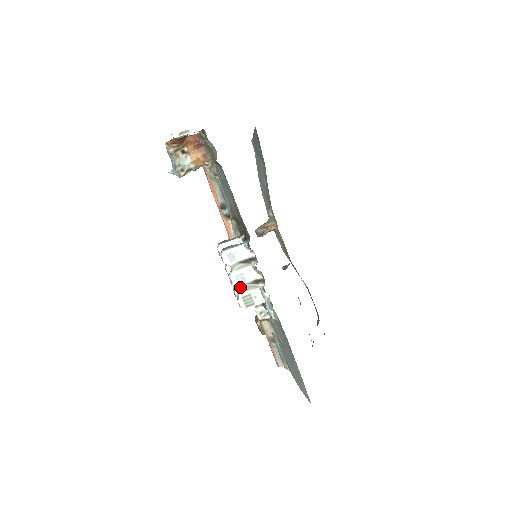
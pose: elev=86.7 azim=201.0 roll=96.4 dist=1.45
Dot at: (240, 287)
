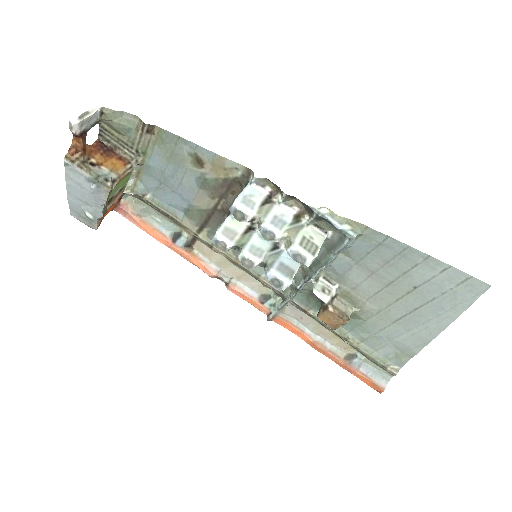
Dot at: (287, 234)
